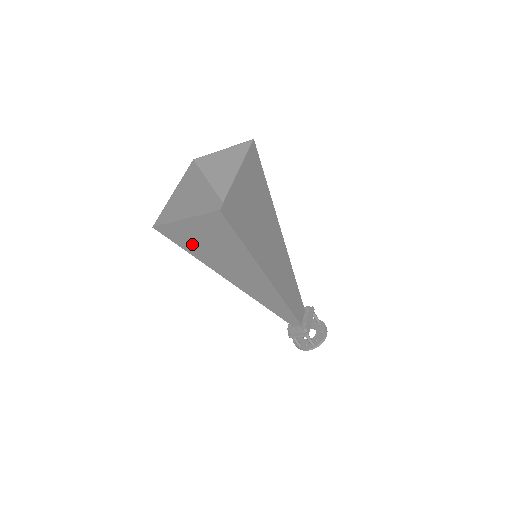
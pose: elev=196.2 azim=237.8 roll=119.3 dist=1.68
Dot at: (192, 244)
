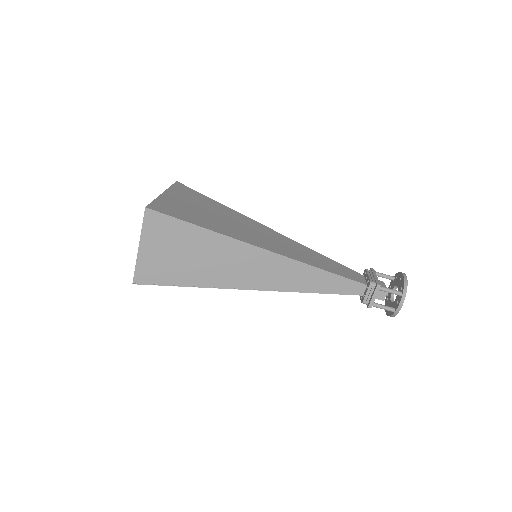
Dot at: (174, 272)
